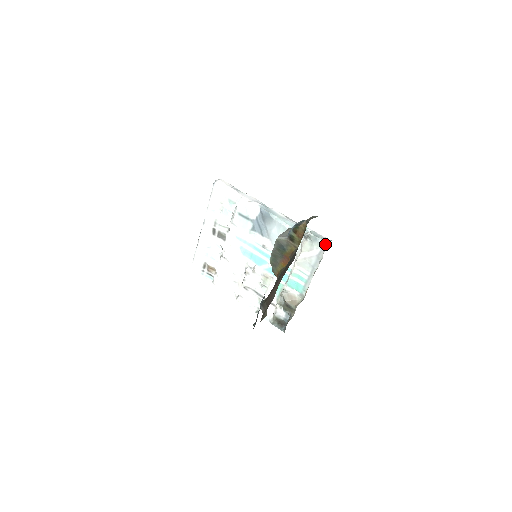
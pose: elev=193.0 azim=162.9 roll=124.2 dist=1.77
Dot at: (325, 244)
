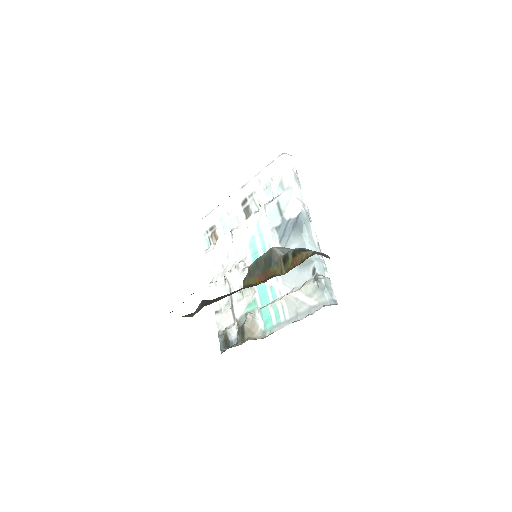
Dot at: (327, 302)
